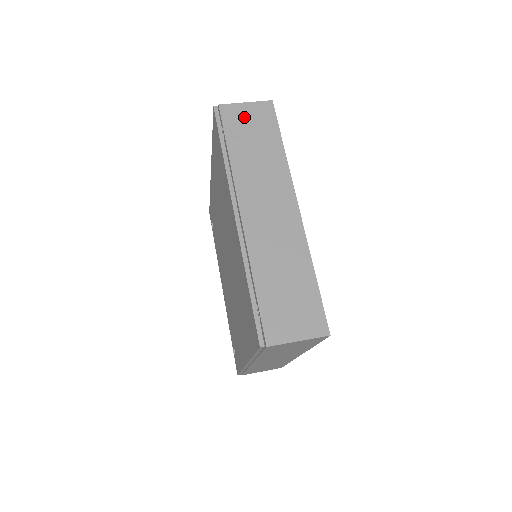
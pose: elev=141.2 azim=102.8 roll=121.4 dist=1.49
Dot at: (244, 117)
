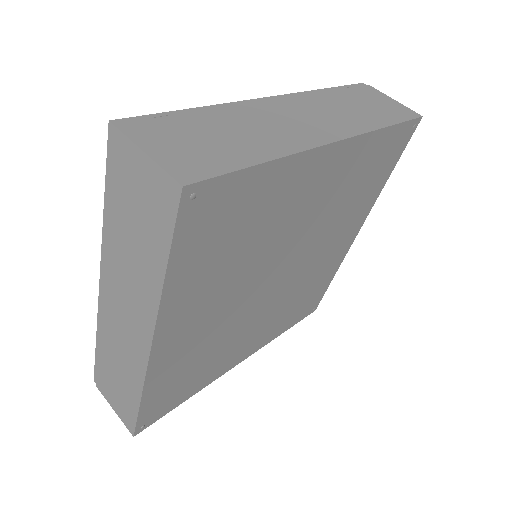
Dot at: (379, 99)
